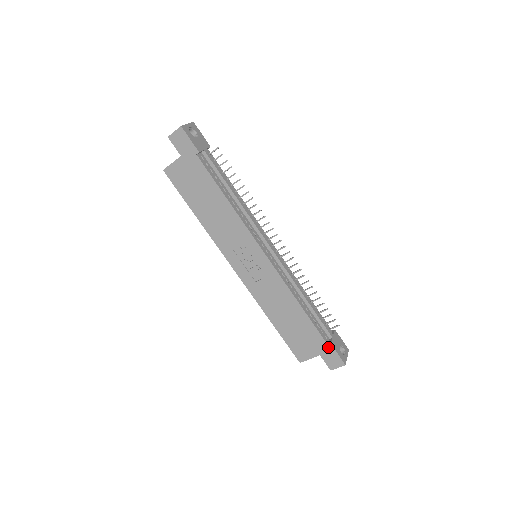
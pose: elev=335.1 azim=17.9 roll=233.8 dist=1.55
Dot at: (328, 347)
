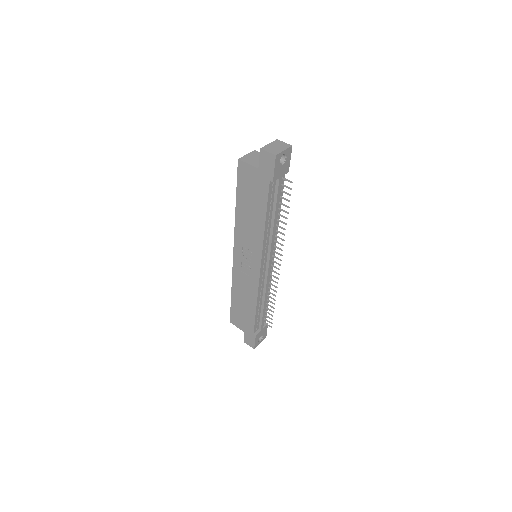
Dot at: (253, 335)
